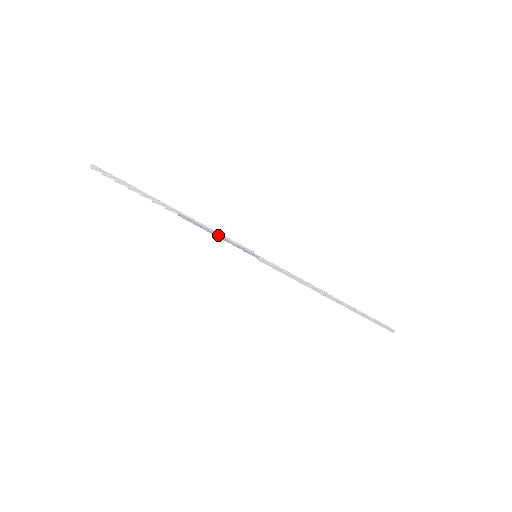
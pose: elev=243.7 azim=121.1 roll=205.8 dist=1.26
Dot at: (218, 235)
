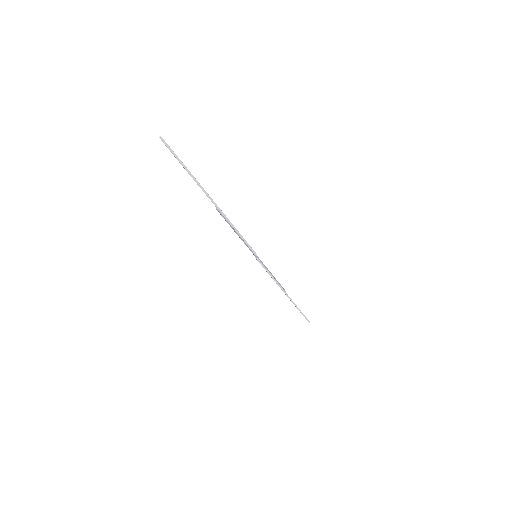
Dot at: (238, 234)
